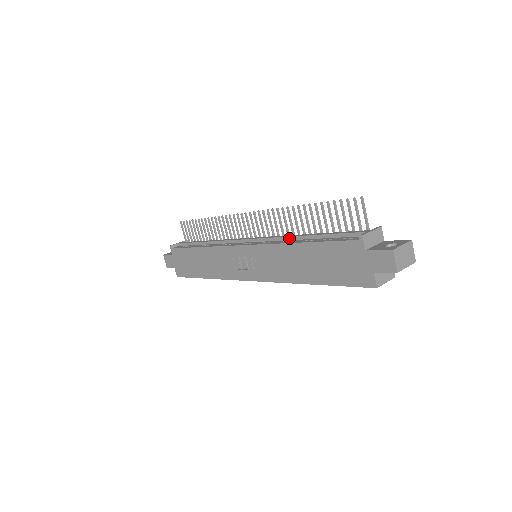
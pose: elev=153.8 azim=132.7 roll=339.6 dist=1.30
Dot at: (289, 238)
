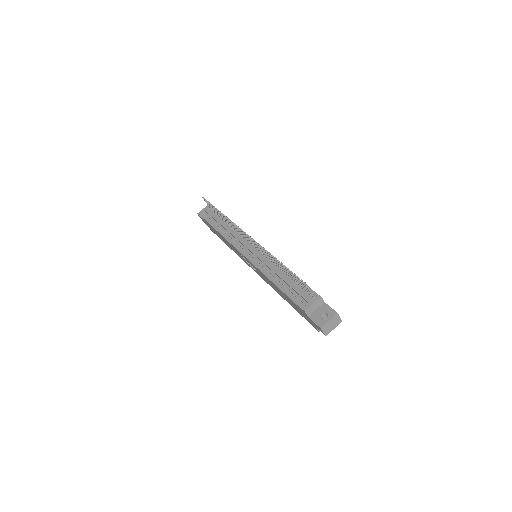
Dot at: (270, 269)
